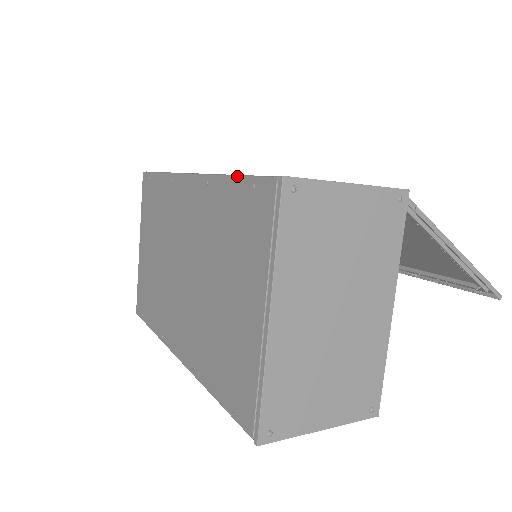
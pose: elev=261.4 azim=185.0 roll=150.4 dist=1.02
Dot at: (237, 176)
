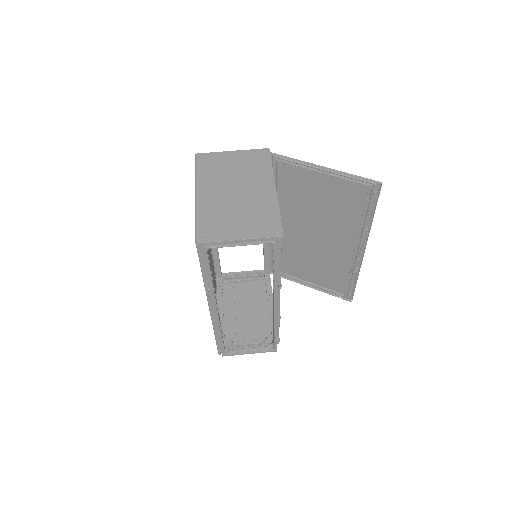
Dot at: occluded
